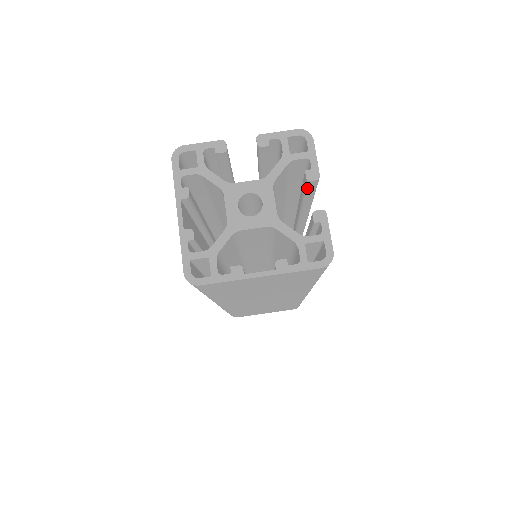
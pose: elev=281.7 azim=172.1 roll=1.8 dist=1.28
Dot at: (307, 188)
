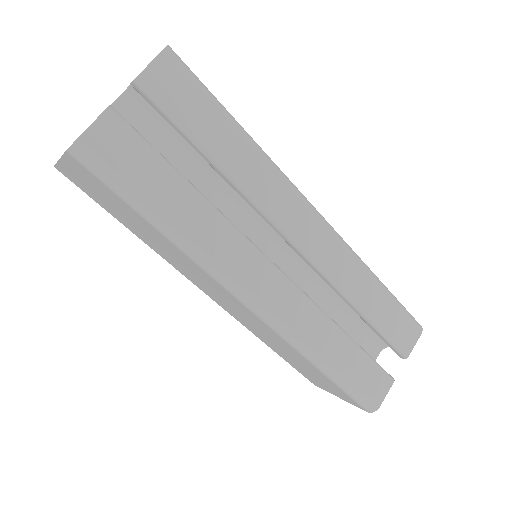
Dot at: (147, 101)
